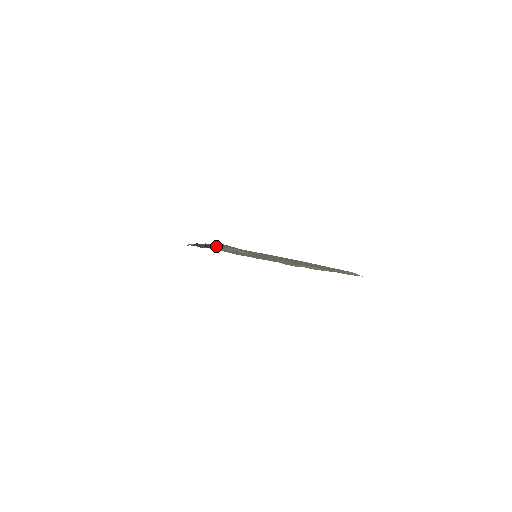
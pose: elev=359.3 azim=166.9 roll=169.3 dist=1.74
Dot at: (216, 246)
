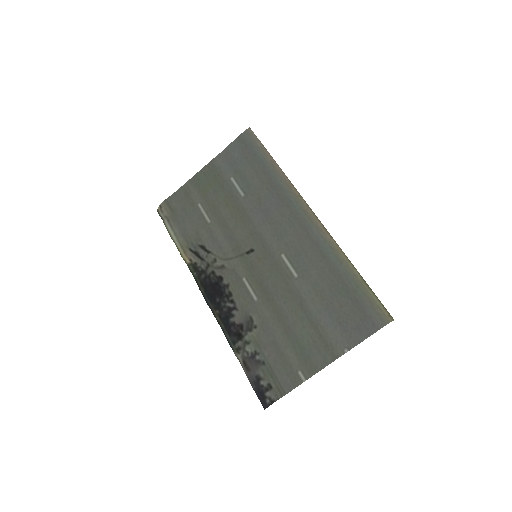
Dot at: (236, 323)
